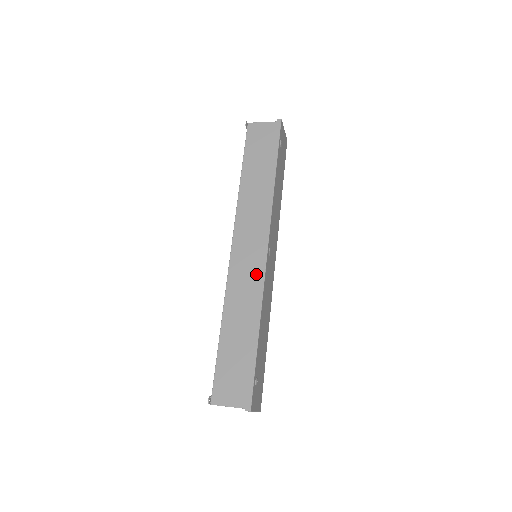
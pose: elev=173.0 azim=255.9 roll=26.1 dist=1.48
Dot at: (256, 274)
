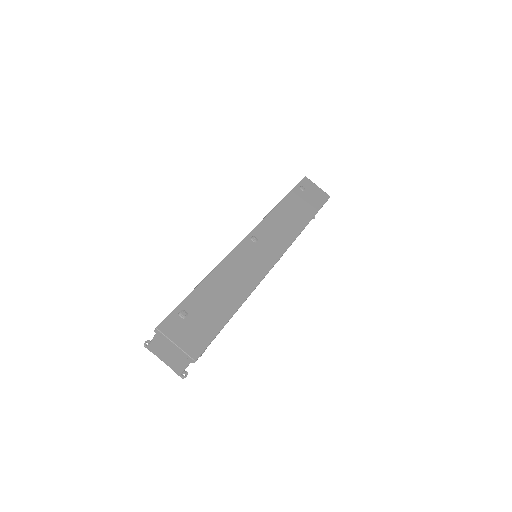
Dot at: occluded
